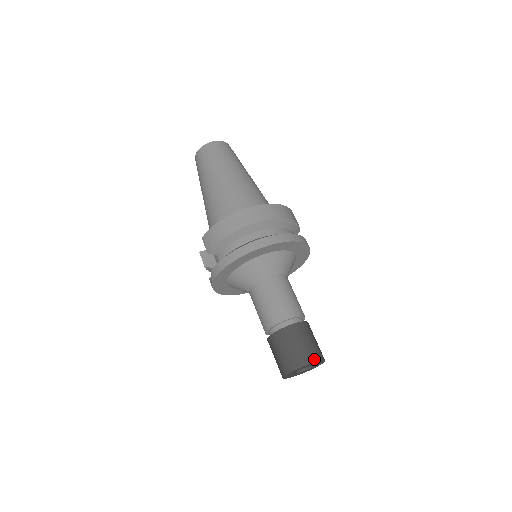
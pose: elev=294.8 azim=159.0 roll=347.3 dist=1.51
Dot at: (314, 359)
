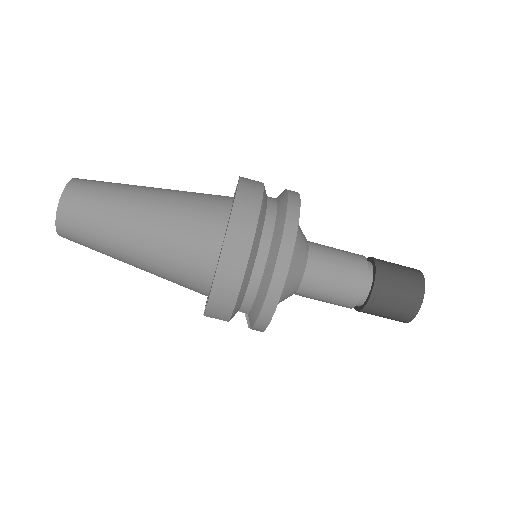
Dot at: (421, 289)
